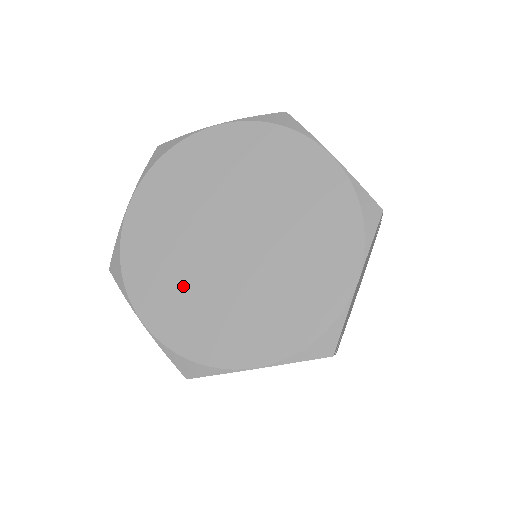
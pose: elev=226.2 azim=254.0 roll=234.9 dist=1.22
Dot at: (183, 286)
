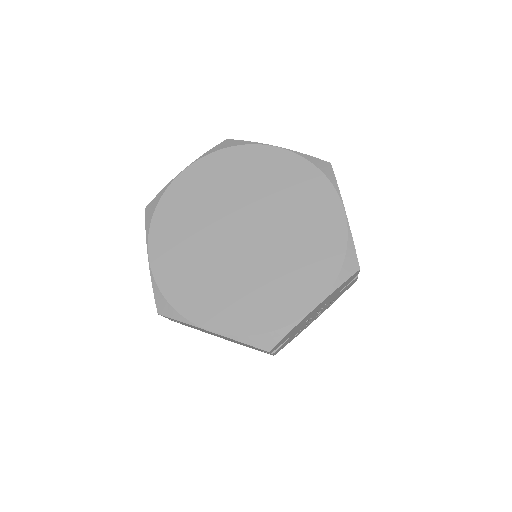
Dot at: (226, 286)
